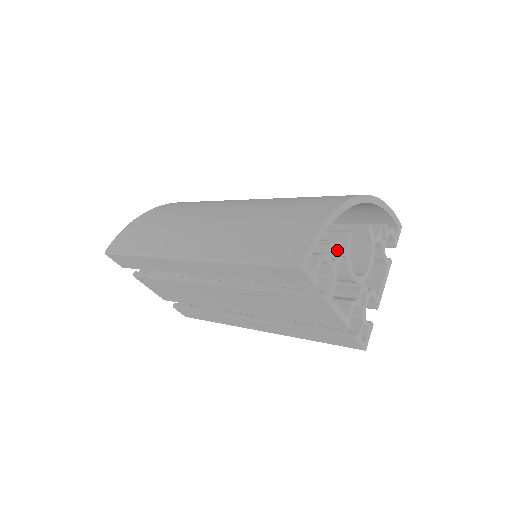
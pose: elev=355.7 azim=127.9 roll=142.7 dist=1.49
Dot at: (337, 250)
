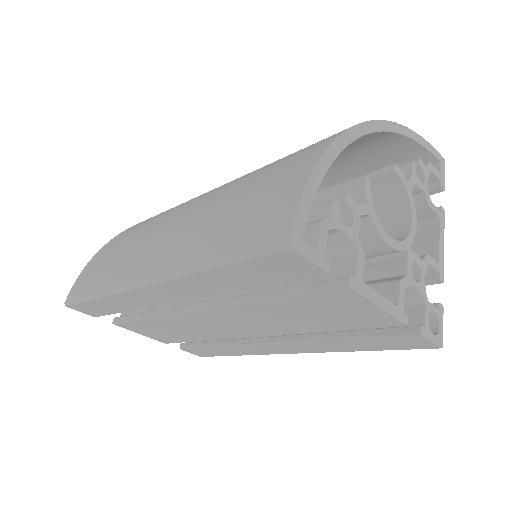
Dot at: (350, 208)
